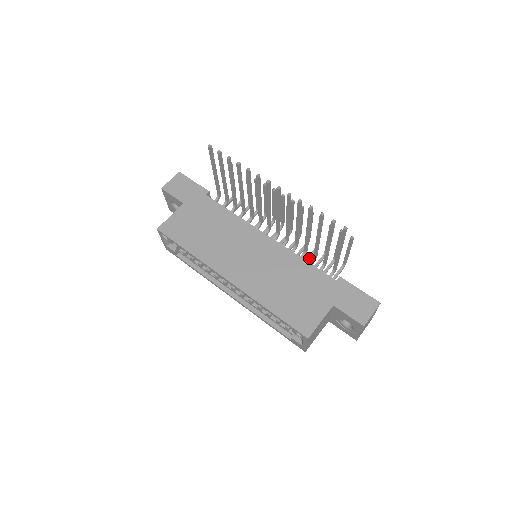
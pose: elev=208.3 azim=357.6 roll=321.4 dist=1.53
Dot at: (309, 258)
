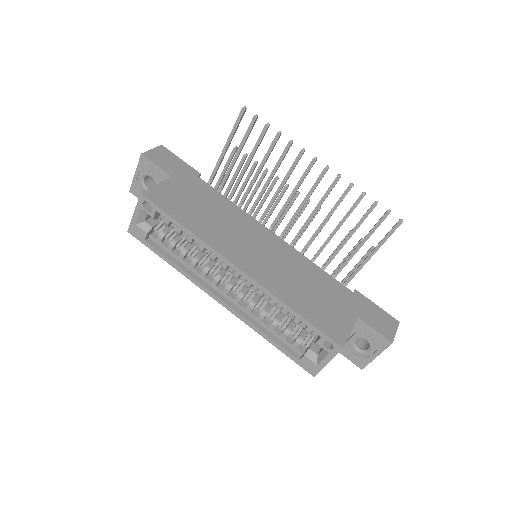
Dot at: occluded
